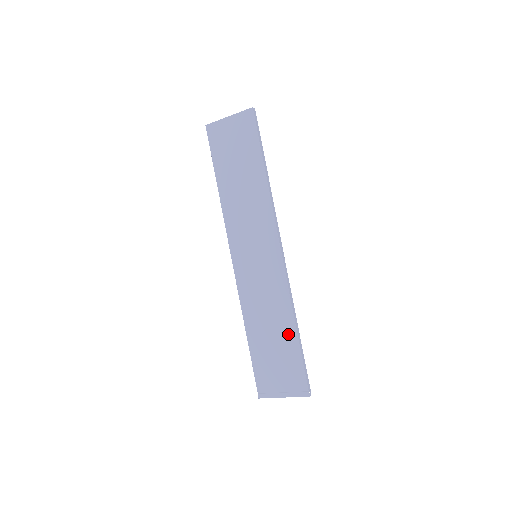
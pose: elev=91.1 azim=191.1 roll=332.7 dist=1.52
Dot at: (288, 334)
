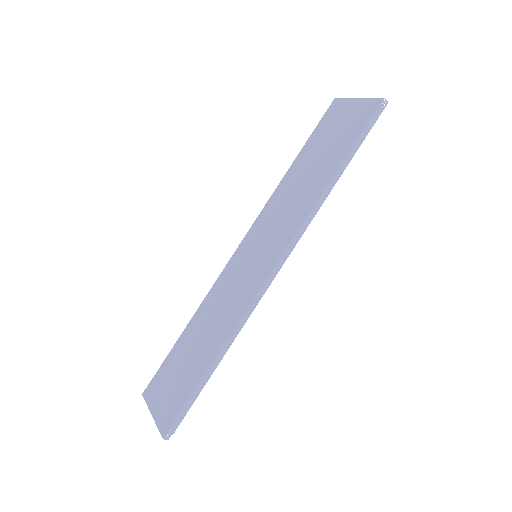
Dot at: (206, 357)
